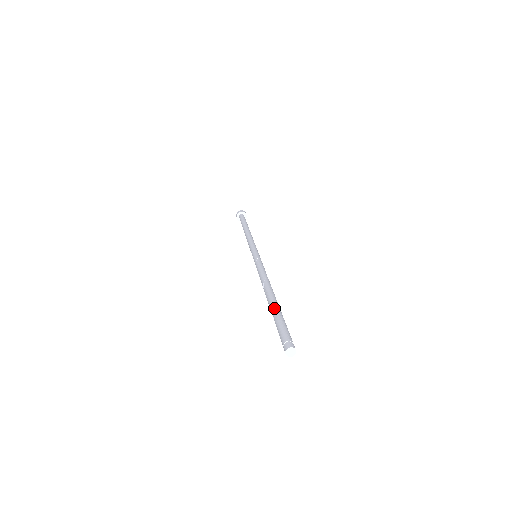
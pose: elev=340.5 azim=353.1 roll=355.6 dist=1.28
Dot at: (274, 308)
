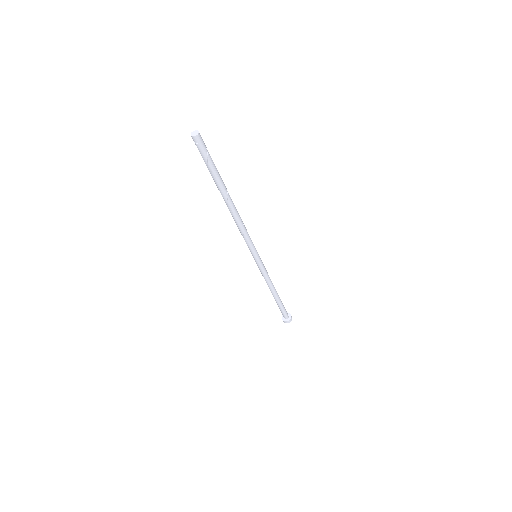
Dot at: occluded
